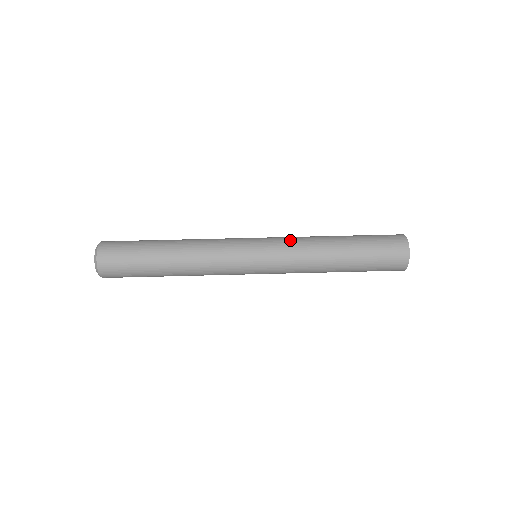
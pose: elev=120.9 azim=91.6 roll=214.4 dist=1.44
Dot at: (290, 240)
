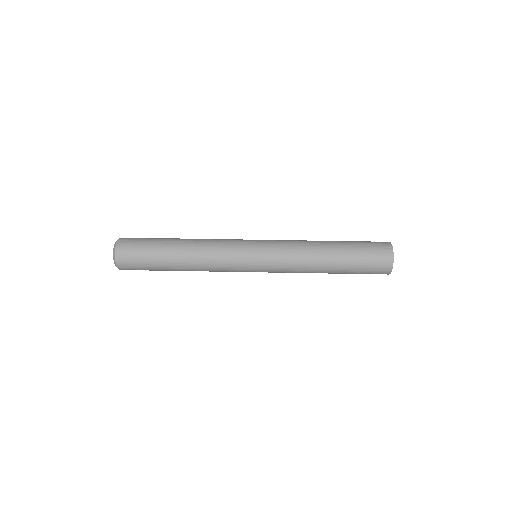
Dot at: (287, 243)
